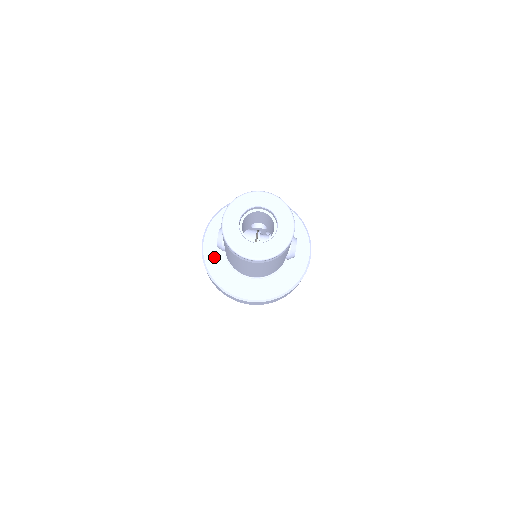
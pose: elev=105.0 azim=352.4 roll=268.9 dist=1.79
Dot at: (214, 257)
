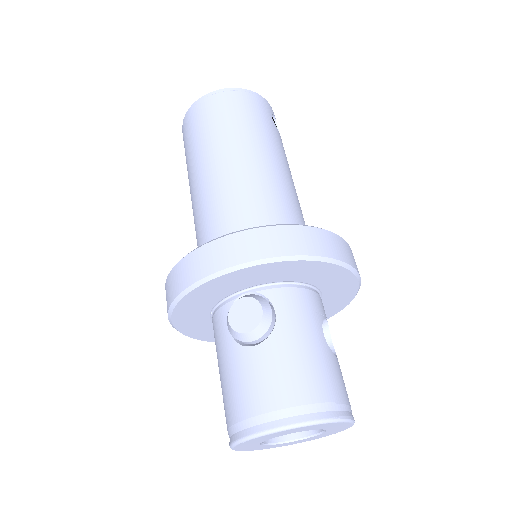
Dot at: (209, 294)
